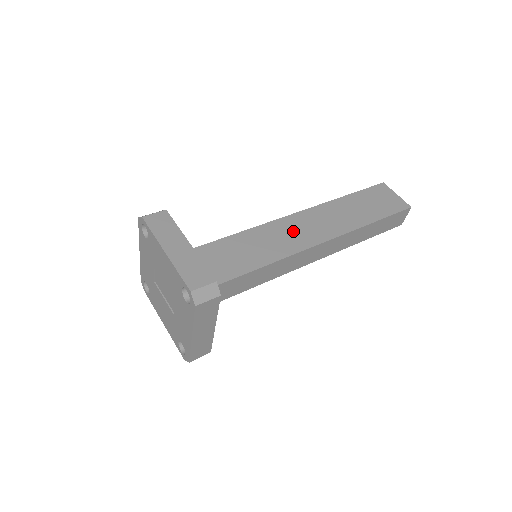
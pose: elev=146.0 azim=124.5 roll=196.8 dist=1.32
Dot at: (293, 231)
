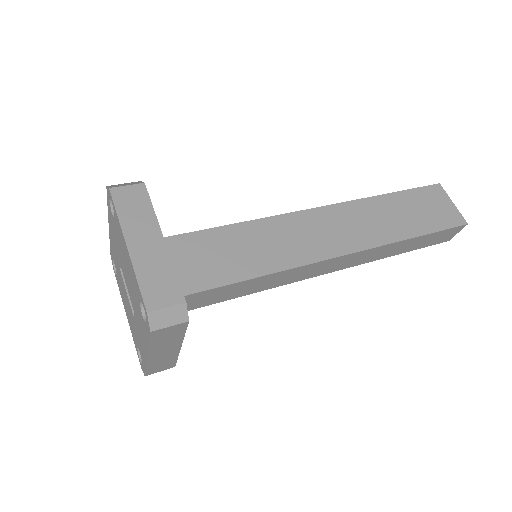
Dot at: (310, 232)
